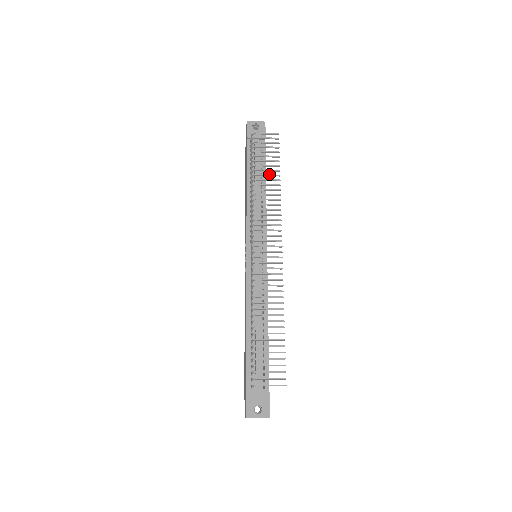
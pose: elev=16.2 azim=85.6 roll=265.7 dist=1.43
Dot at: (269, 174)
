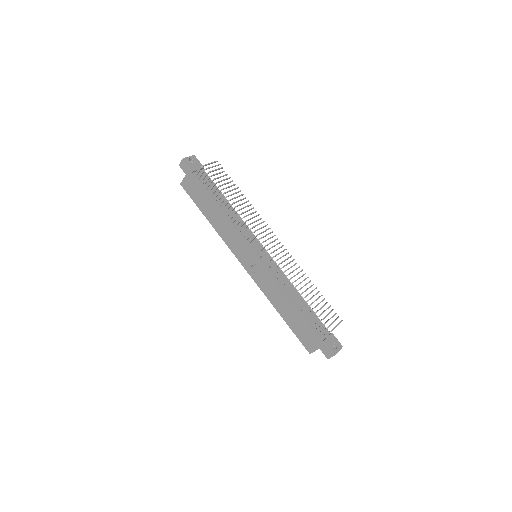
Dot at: (235, 192)
